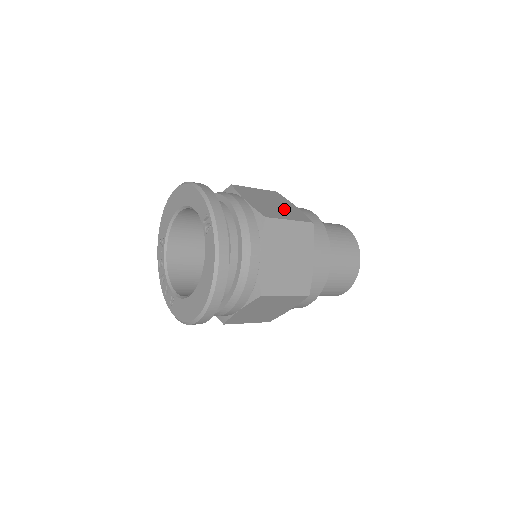
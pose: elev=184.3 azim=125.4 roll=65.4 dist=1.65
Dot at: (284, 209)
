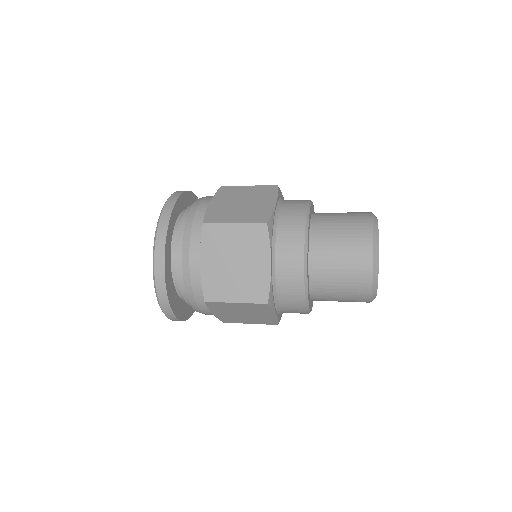
Dot at: (248, 209)
